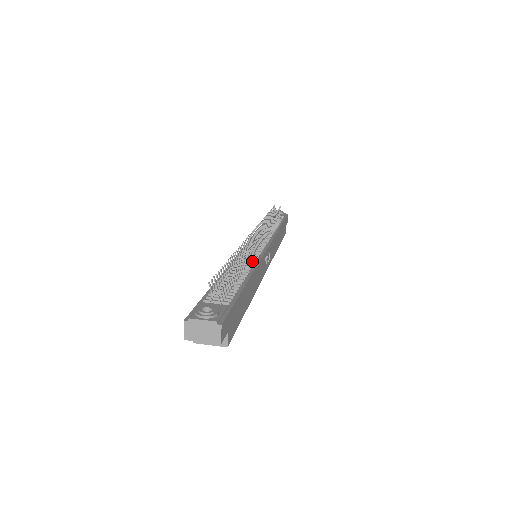
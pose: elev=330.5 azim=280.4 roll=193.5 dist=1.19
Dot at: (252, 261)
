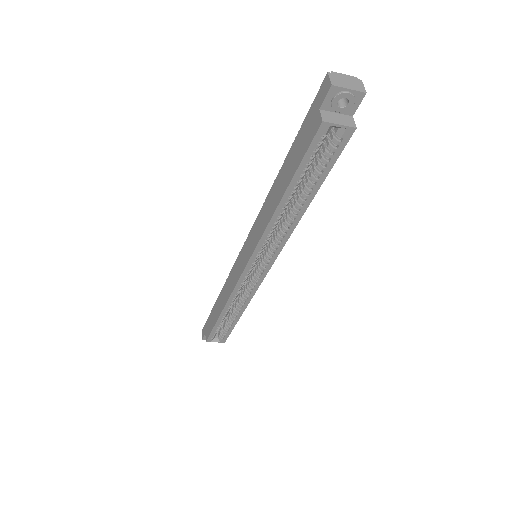
Dot at: occluded
